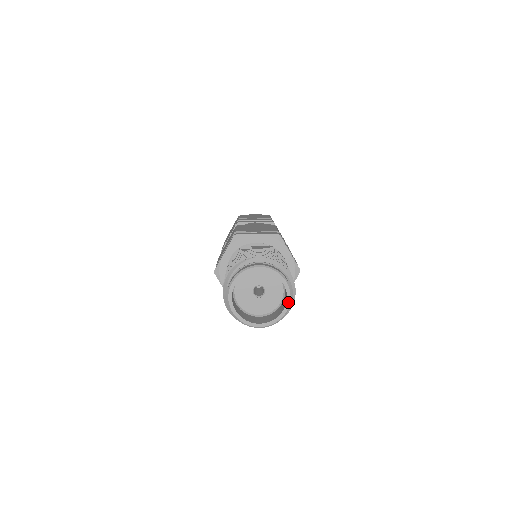
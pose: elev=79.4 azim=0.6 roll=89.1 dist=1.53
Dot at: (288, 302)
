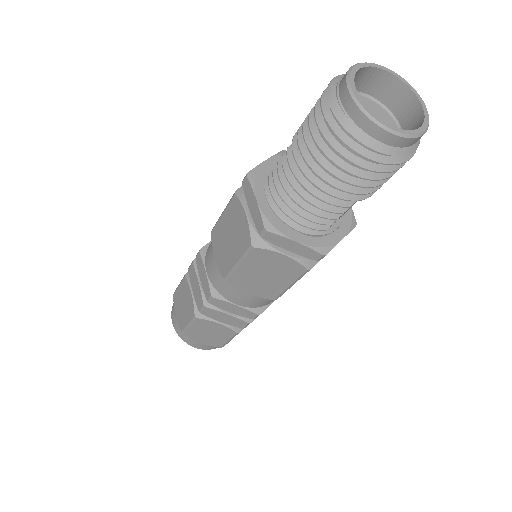
Dot at: (414, 90)
